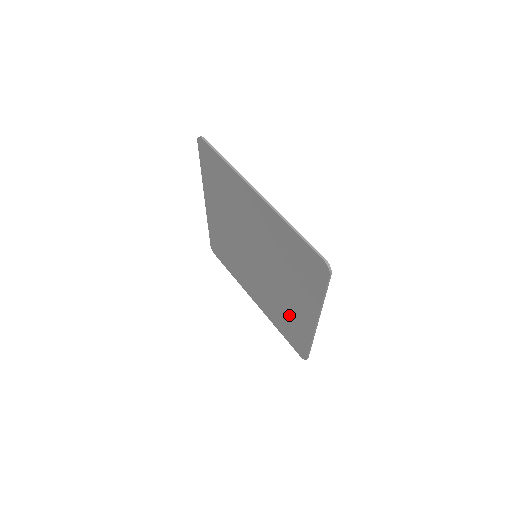
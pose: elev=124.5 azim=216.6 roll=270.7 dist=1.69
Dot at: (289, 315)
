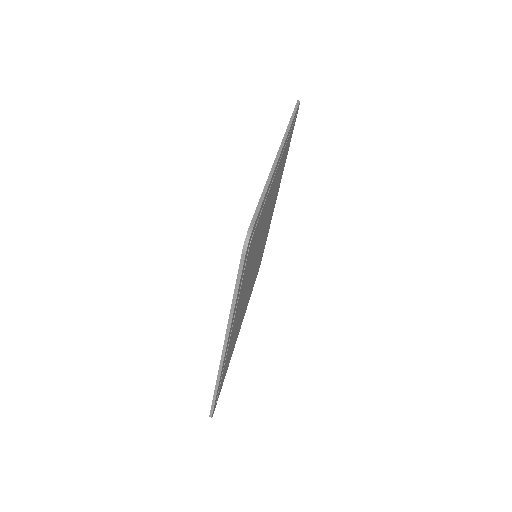
Dot at: occluded
